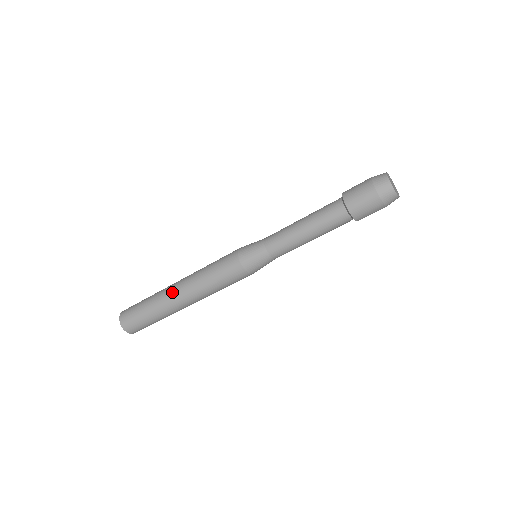
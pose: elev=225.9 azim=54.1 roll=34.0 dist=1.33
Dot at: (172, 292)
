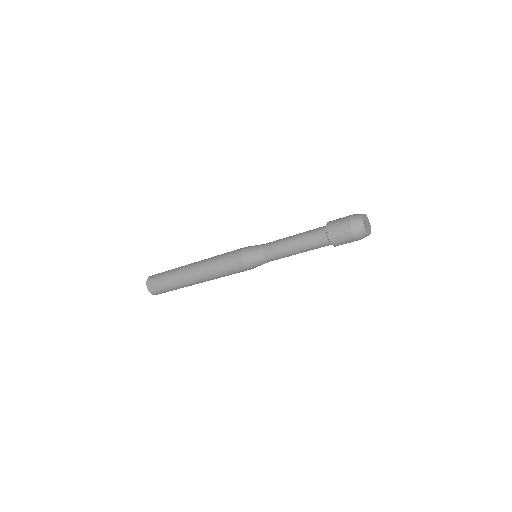
Dot at: (190, 277)
